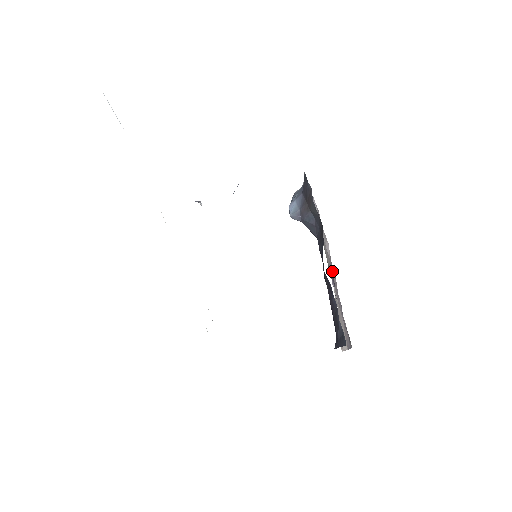
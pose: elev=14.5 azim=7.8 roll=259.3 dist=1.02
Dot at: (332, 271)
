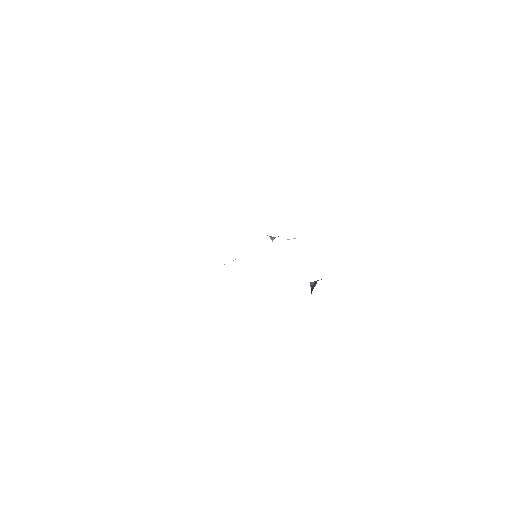
Dot at: occluded
